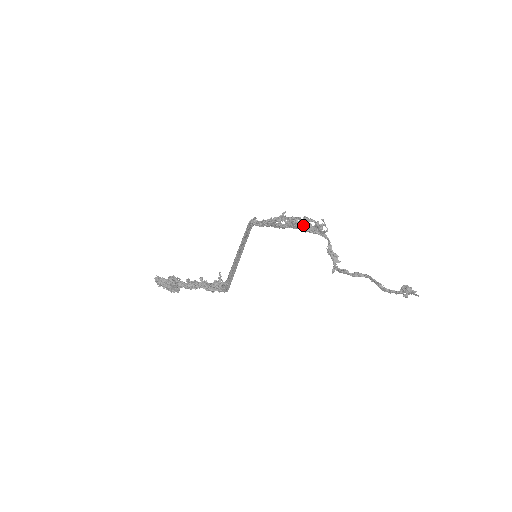
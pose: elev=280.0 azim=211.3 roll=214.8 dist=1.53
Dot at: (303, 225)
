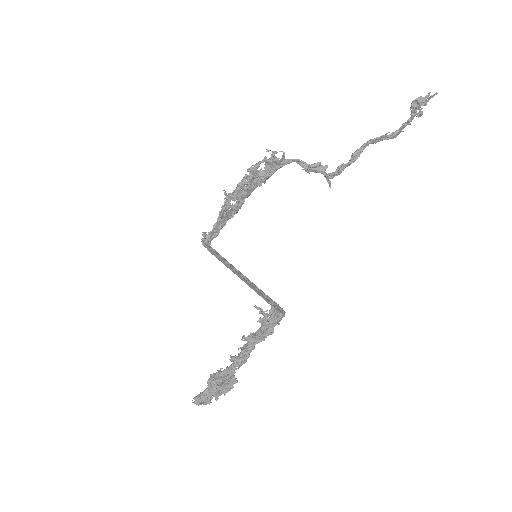
Dot at: (256, 179)
